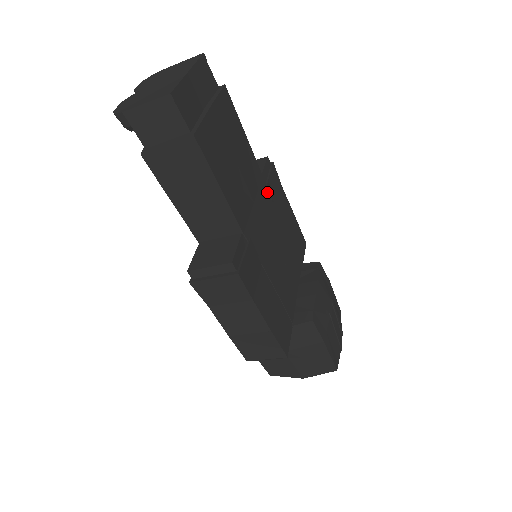
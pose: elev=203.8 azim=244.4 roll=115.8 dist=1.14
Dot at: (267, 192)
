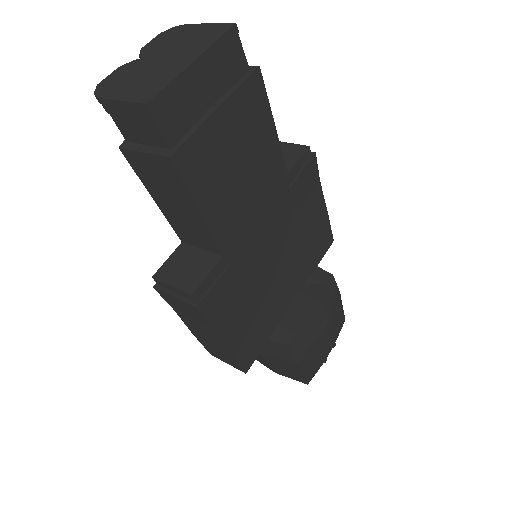
Dot at: (288, 195)
